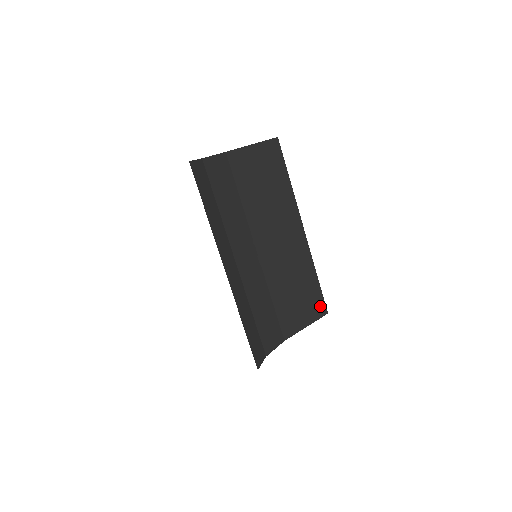
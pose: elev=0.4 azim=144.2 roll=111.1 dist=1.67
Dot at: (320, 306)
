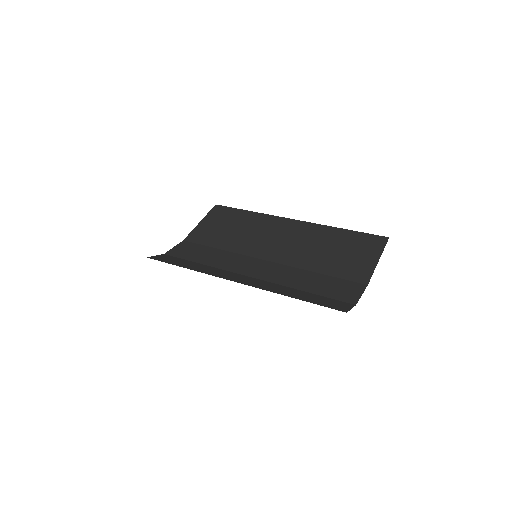
Dot at: (374, 240)
